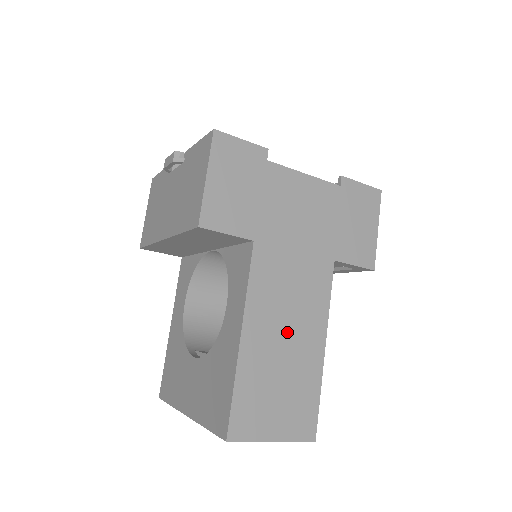
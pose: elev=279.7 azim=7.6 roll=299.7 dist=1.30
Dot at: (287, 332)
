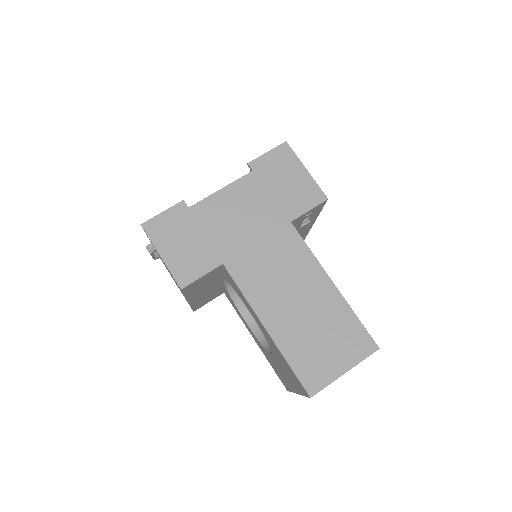
Dot at: (295, 298)
